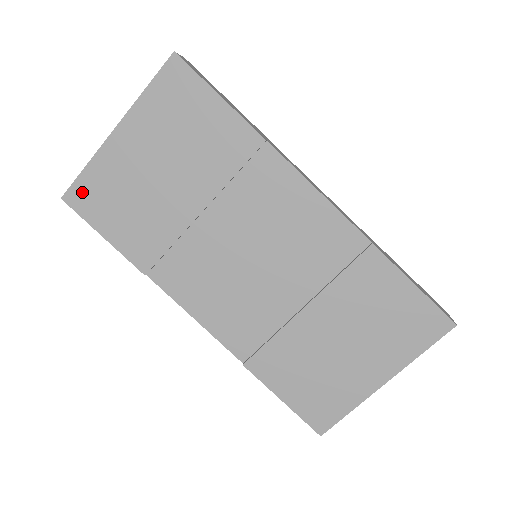
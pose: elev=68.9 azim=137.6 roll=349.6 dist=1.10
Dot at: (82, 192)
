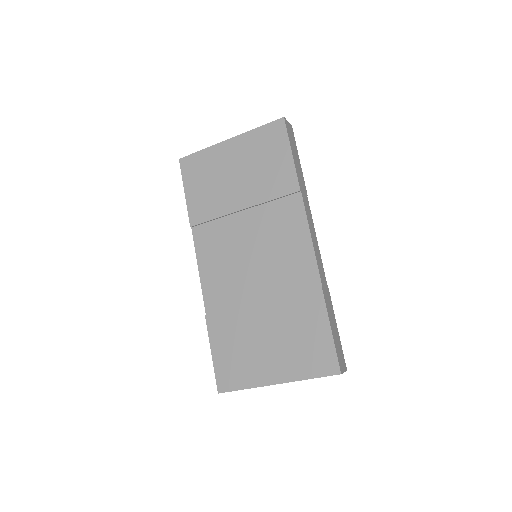
Dot at: (191, 162)
